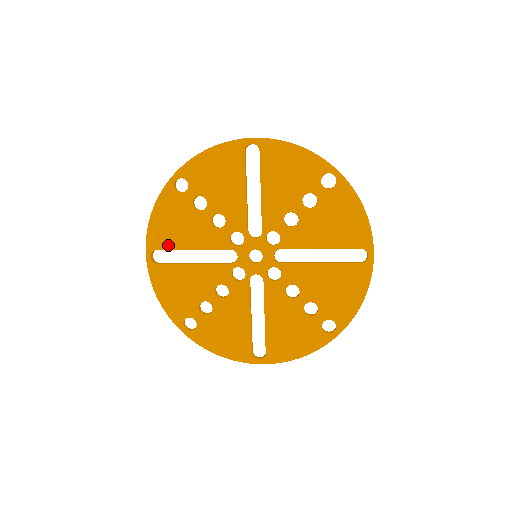
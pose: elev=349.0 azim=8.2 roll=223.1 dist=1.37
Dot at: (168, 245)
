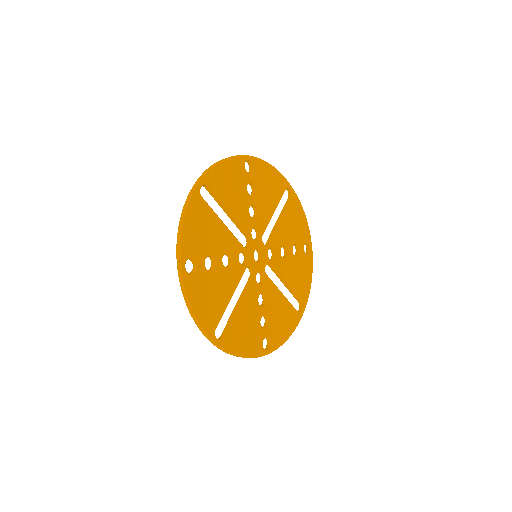
Dot at: (219, 316)
